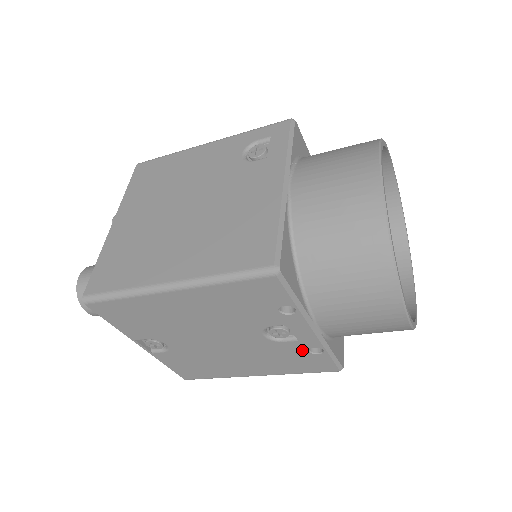
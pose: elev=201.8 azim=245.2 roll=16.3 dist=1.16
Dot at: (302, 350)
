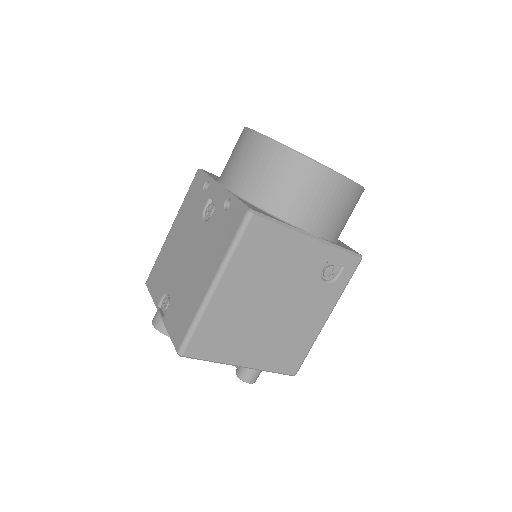
Dot at: (221, 213)
